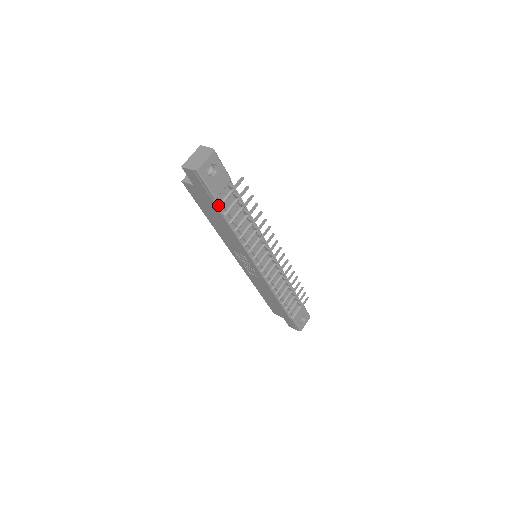
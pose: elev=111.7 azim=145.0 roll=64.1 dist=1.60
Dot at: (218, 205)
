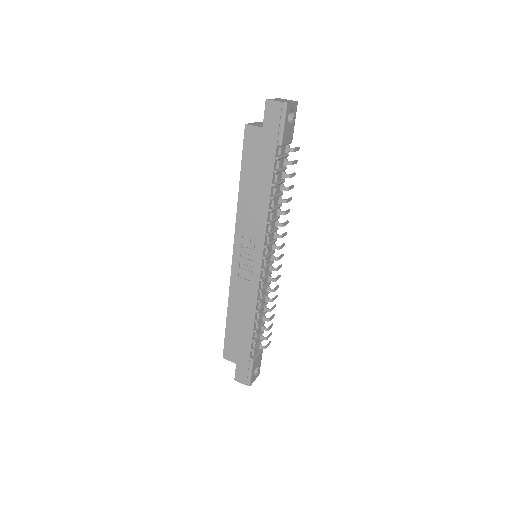
Dot at: (277, 156)
